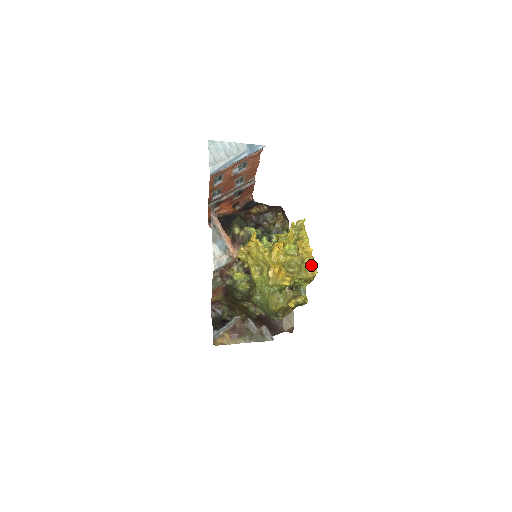
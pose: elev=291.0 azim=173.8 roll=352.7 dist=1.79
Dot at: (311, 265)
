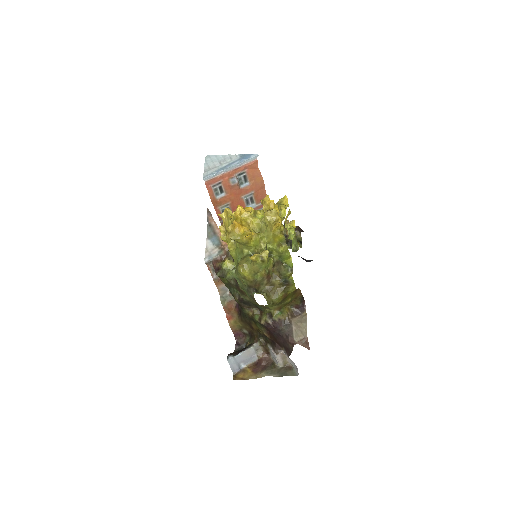
Dot at: (275, 218)
